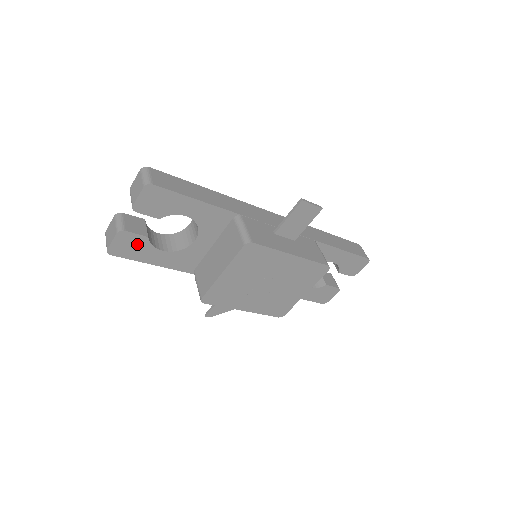
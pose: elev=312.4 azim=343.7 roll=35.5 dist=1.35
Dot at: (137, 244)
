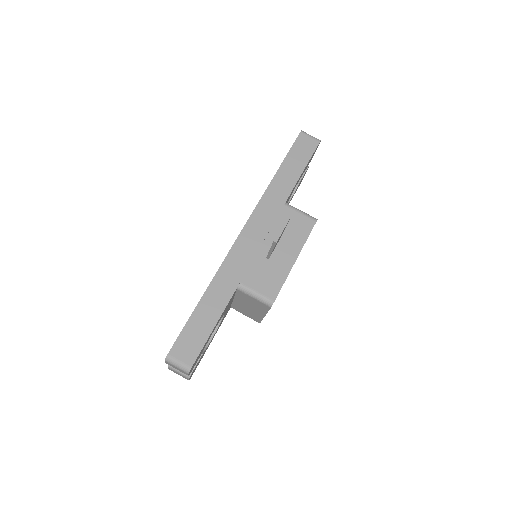
Dot at: occluded
